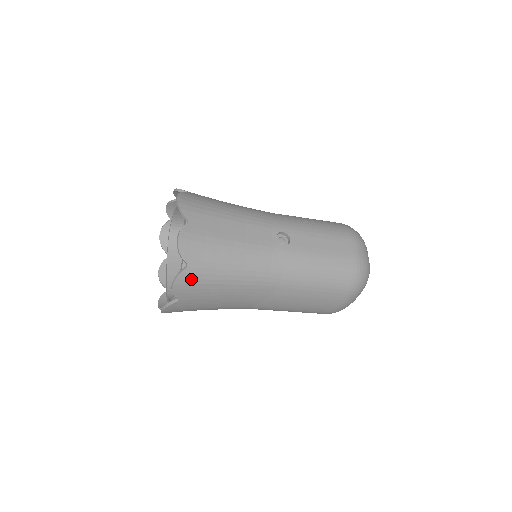
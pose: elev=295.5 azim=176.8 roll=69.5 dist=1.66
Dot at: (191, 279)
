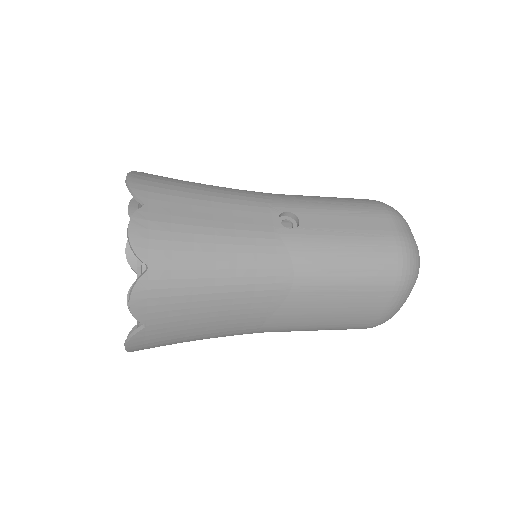
Dot at: (157, 289)
